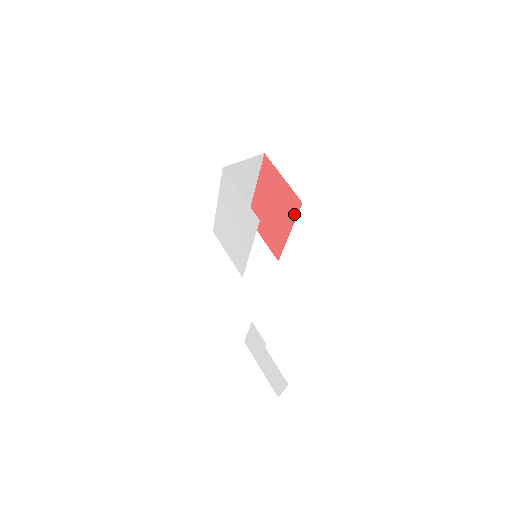
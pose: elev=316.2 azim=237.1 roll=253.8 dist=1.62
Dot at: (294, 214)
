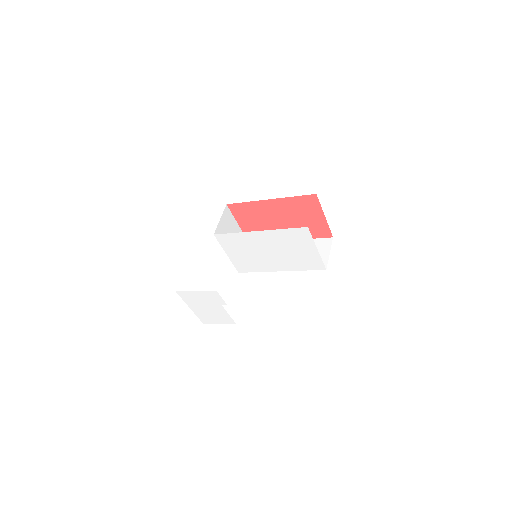
Dot at: (313, 236)
